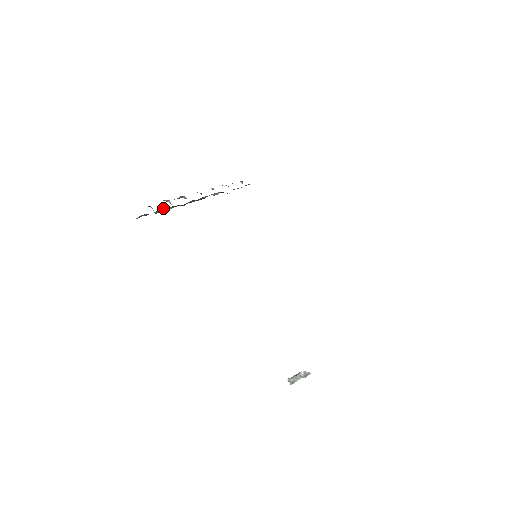
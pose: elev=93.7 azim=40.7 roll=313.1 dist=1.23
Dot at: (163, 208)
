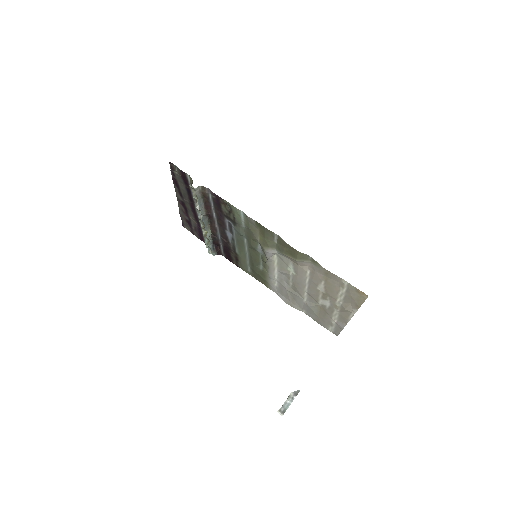
Dot at: (202, 200)
